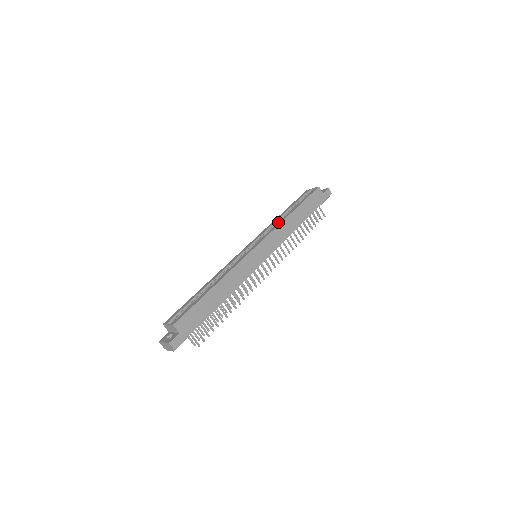
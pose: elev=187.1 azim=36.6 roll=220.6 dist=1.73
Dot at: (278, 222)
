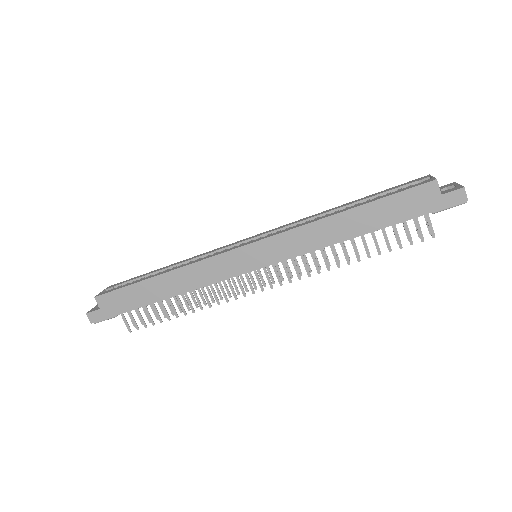
Dot at: occluded
